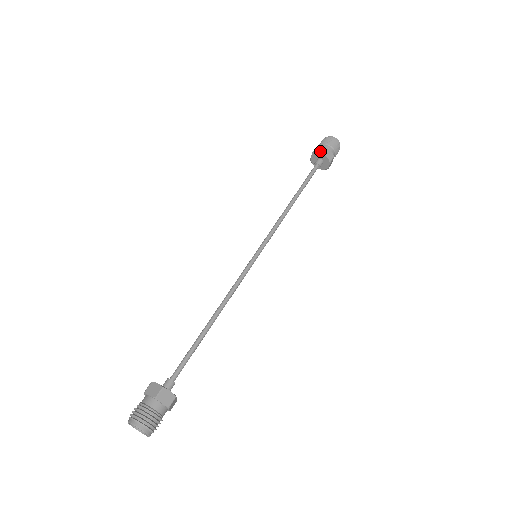
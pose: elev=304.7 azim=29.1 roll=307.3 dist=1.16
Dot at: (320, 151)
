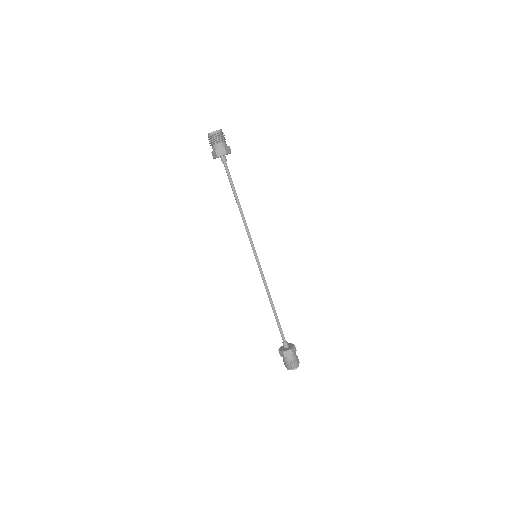
Dot at: (223, 154)
